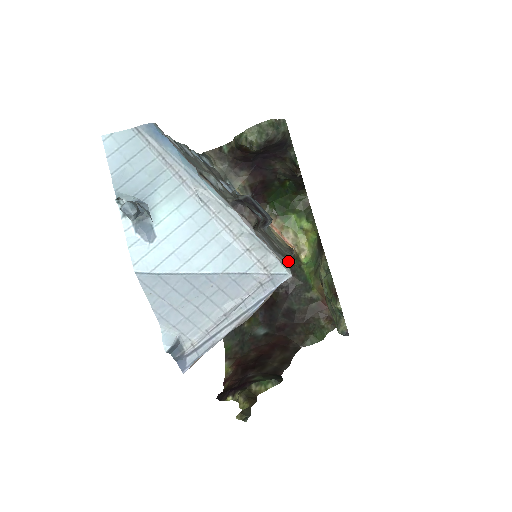
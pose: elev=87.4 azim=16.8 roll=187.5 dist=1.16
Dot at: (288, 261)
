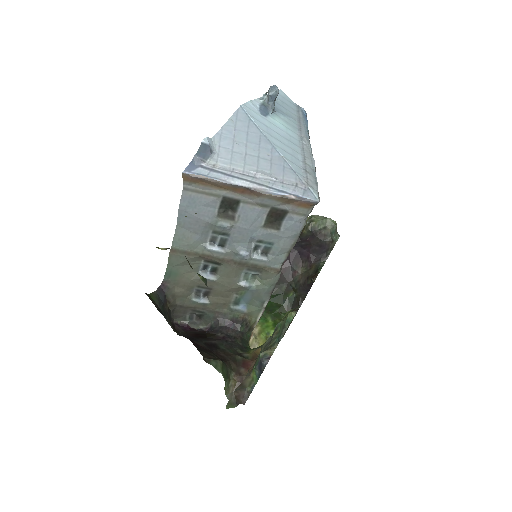
Dot at: (281, 267)
